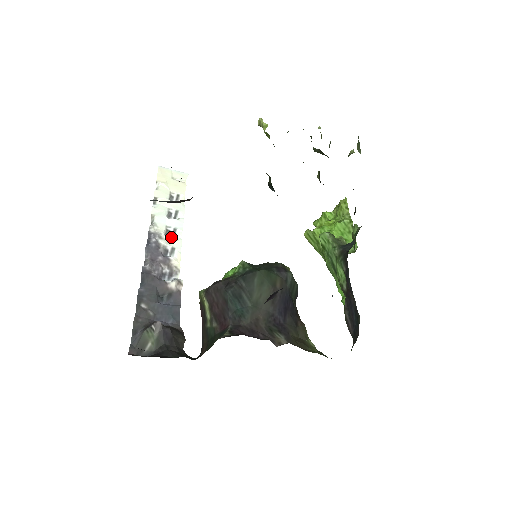
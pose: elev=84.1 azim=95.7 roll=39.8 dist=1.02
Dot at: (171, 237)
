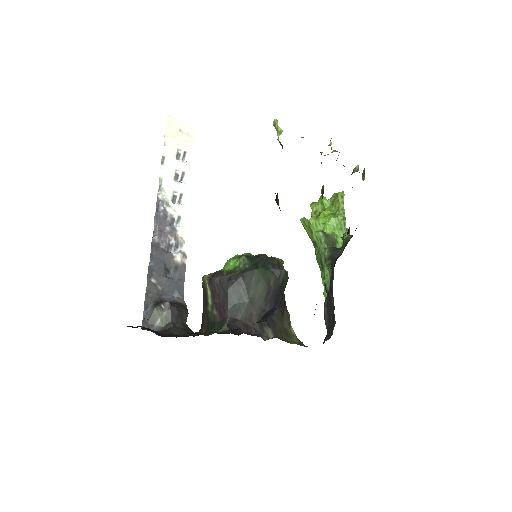
Dot at: (178, 204)
